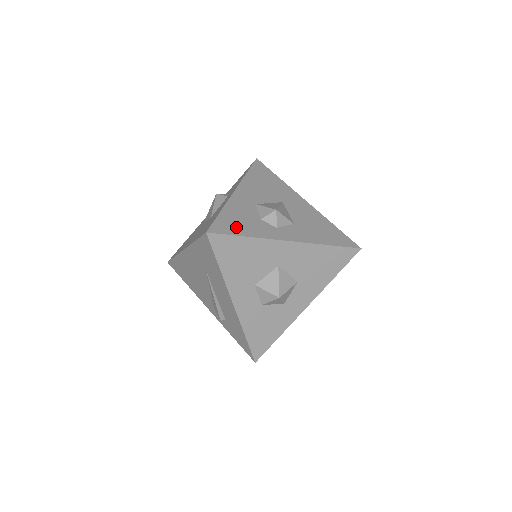
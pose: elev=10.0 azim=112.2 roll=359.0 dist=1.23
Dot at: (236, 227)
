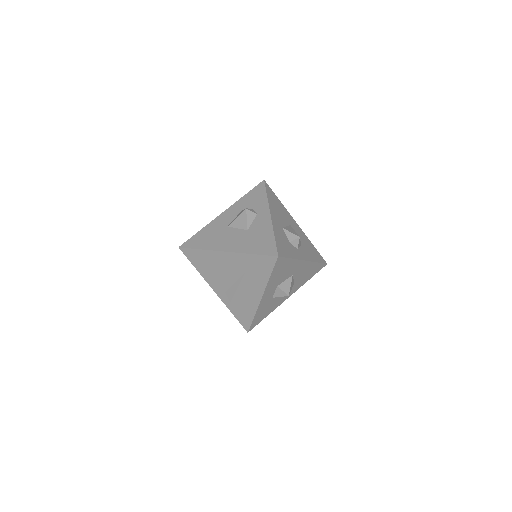
Dot at: (285, 250)
